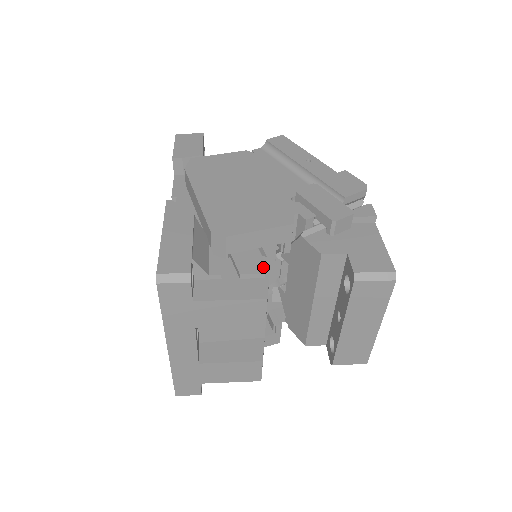
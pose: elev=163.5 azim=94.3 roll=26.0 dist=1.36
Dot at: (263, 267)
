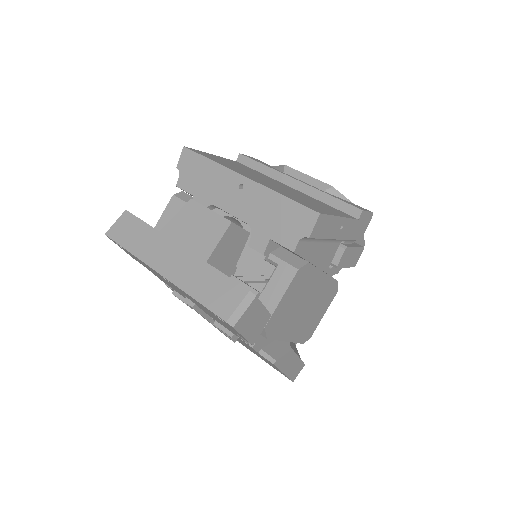
Dot at: occluded
